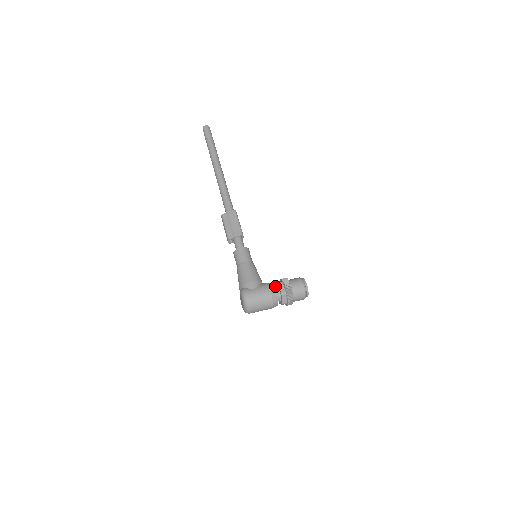
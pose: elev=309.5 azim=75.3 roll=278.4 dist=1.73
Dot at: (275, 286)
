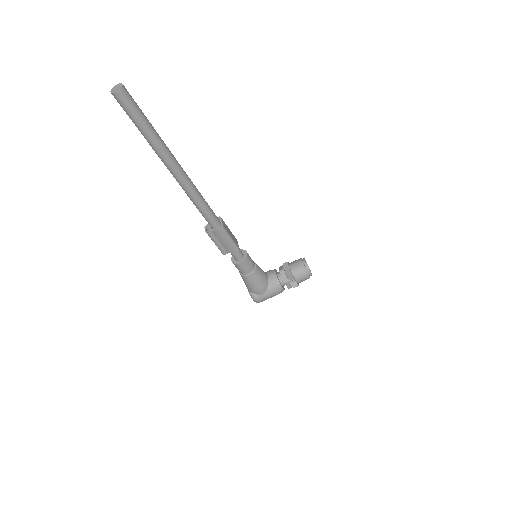
Dot at: (281, 280)
